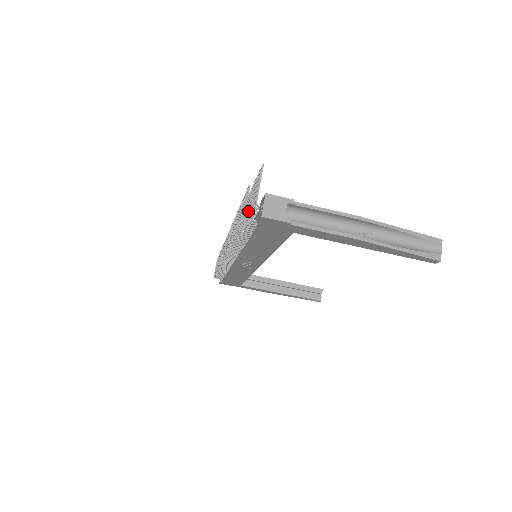
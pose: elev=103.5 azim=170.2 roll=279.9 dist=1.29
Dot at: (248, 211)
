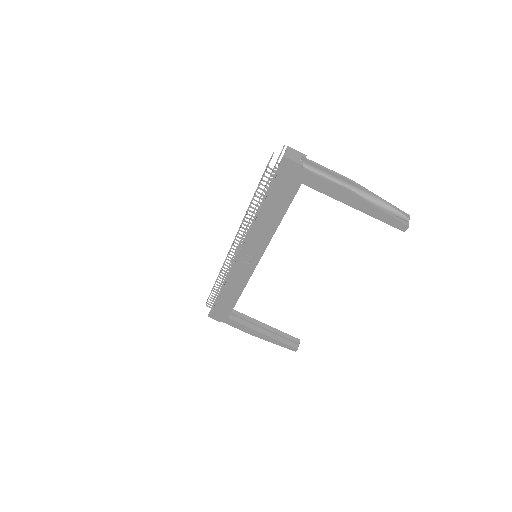
Dot at: occluded
